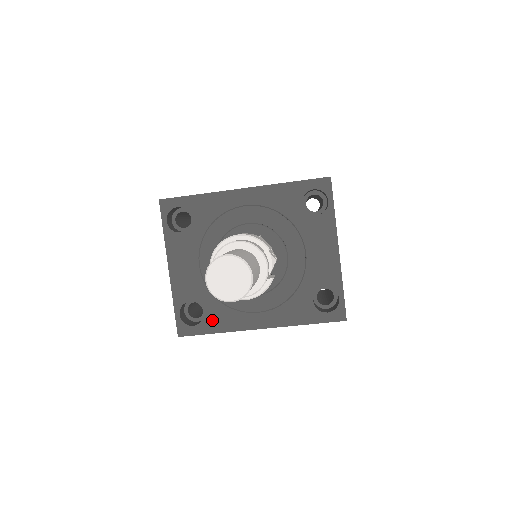
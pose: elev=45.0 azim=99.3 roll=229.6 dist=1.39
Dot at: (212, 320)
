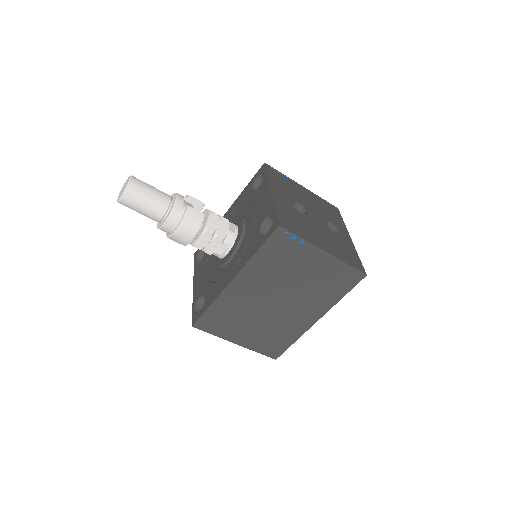
Dot at: (208, 299)
